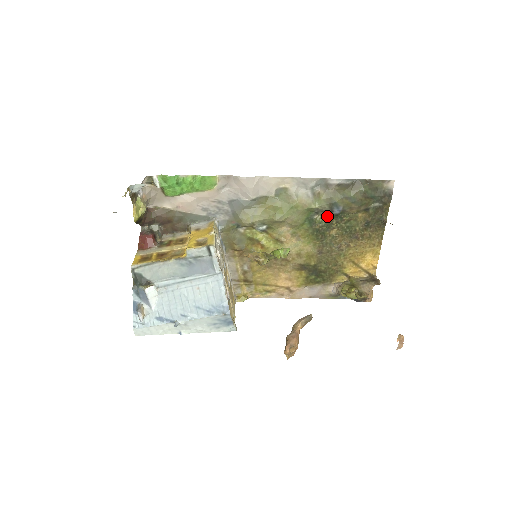
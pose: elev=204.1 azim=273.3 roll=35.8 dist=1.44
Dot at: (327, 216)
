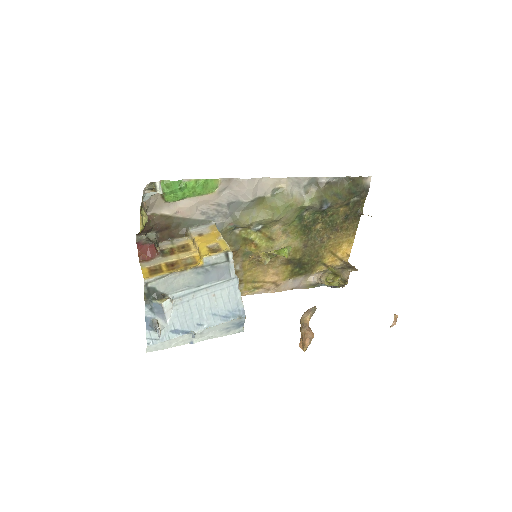
Dot at: (314, 212)
